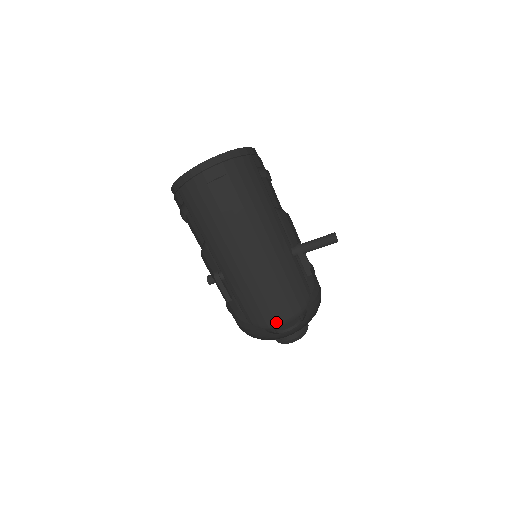
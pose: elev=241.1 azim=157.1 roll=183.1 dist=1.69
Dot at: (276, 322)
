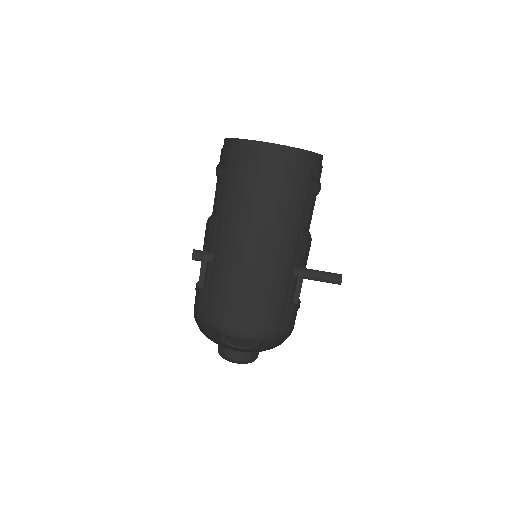
Dot at: (243, 331)
